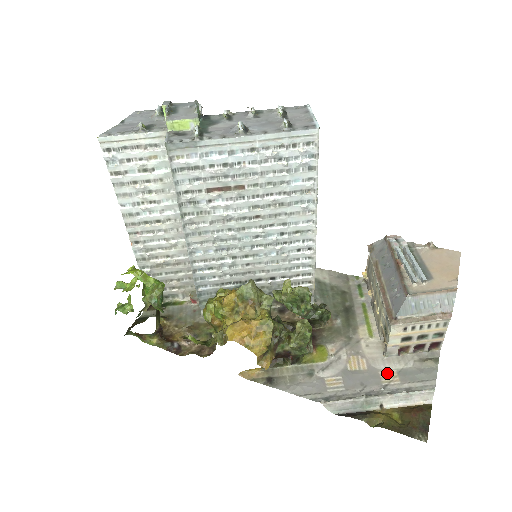
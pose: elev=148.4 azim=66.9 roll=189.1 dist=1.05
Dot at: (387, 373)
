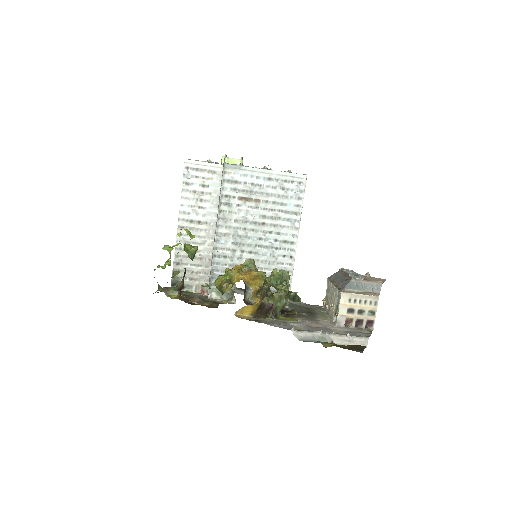
Dot at: (337, 330)
